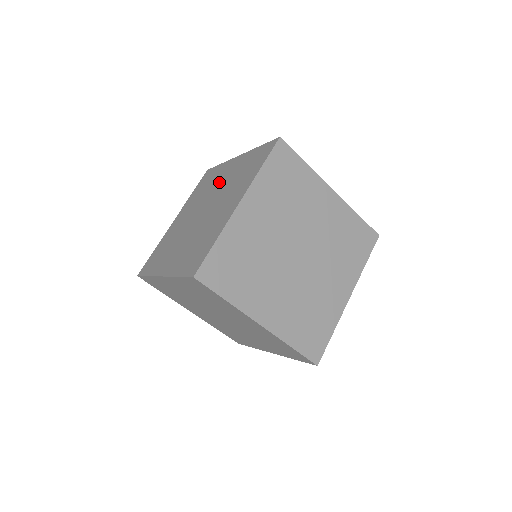
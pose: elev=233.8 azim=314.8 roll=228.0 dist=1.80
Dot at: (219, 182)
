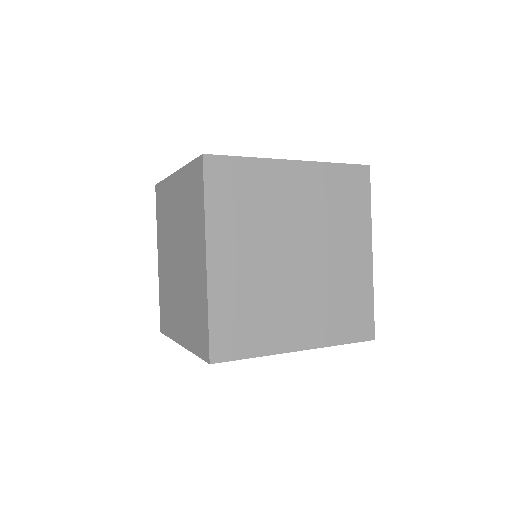
Dot at: (190, 252)
